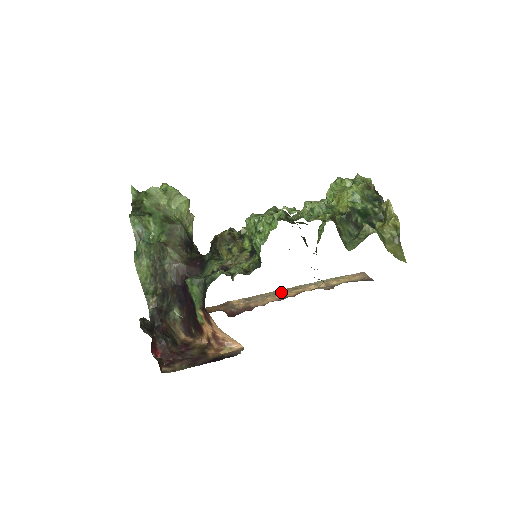
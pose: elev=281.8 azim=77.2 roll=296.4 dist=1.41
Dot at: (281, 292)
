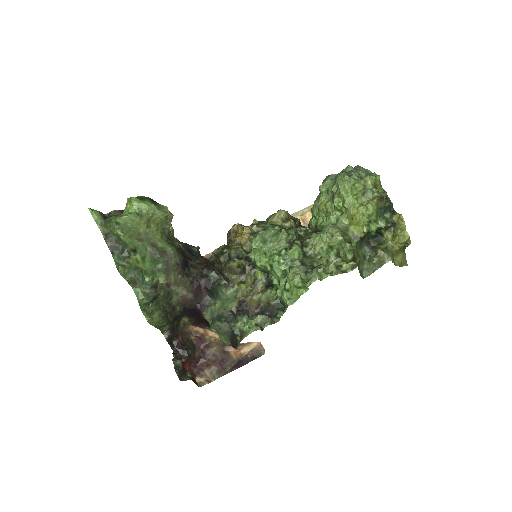
Dot at: occluded
